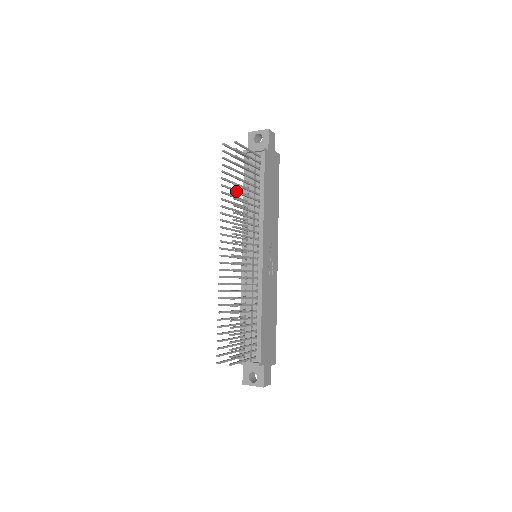
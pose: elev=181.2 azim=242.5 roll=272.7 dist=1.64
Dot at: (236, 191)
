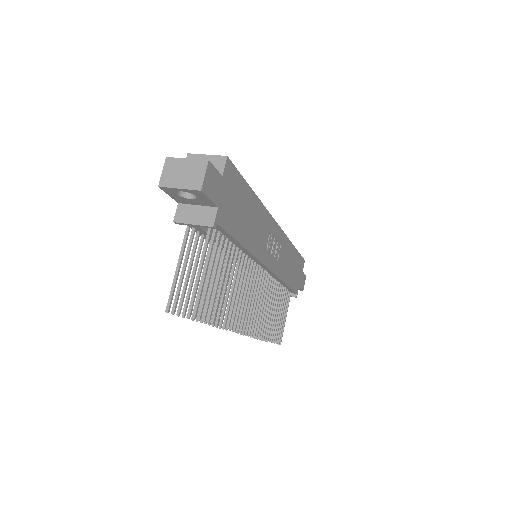
Dot at: (222, 321)
